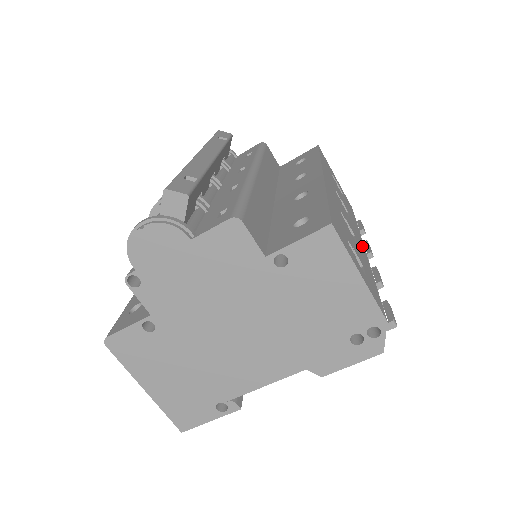
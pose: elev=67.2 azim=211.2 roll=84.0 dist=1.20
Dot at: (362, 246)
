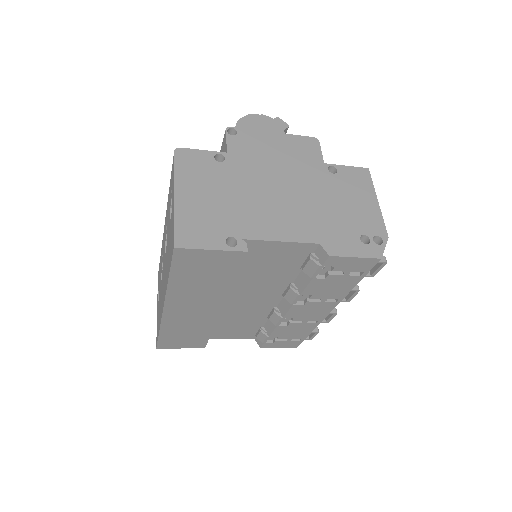
Dot at: occluded
